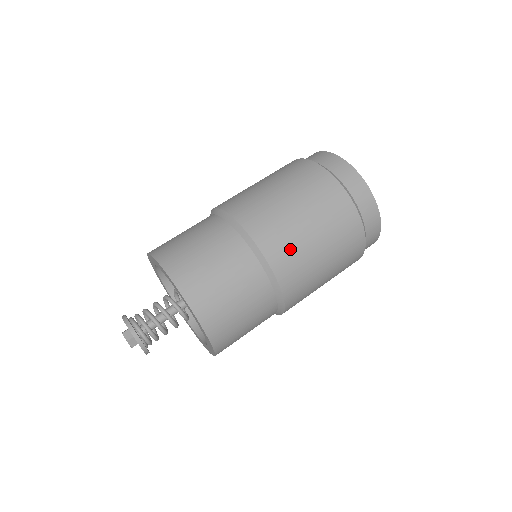
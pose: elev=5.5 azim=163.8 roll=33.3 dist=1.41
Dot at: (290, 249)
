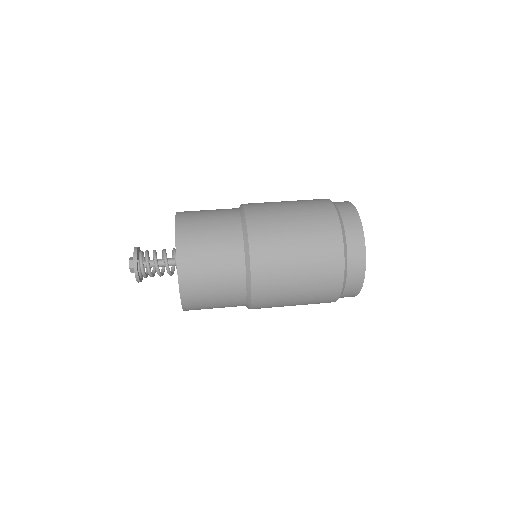
Dot at: (269, 223)
